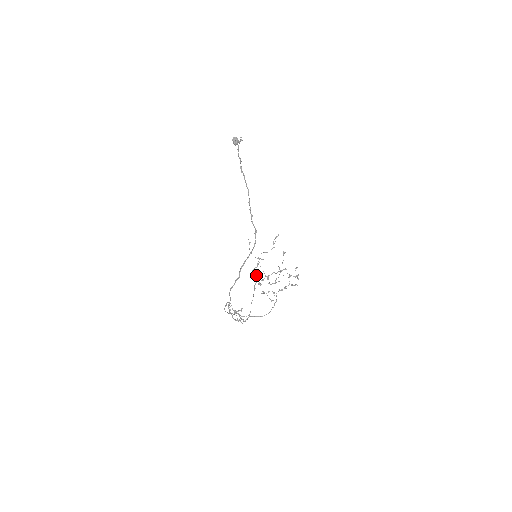
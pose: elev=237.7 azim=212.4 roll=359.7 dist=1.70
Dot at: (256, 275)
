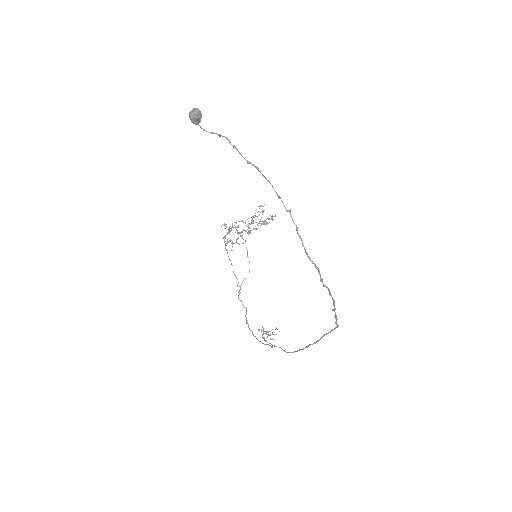
Dot at: (225, 237)
